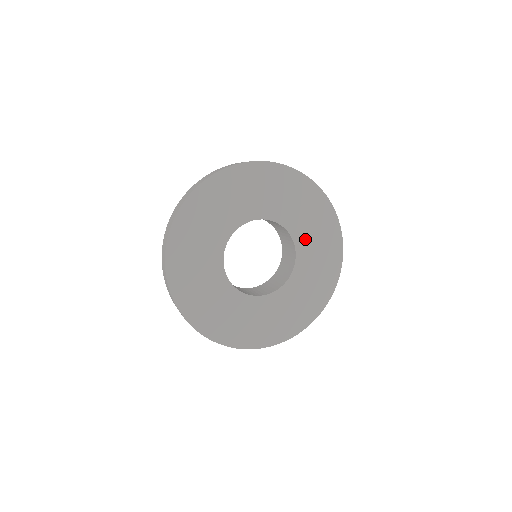
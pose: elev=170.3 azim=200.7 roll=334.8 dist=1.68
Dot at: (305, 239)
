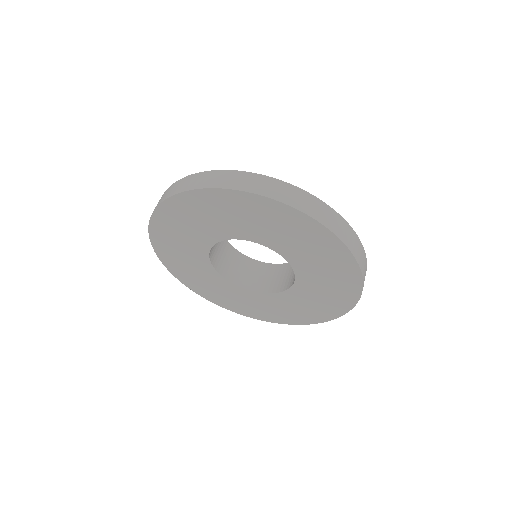
Dot at: (310, 282)
